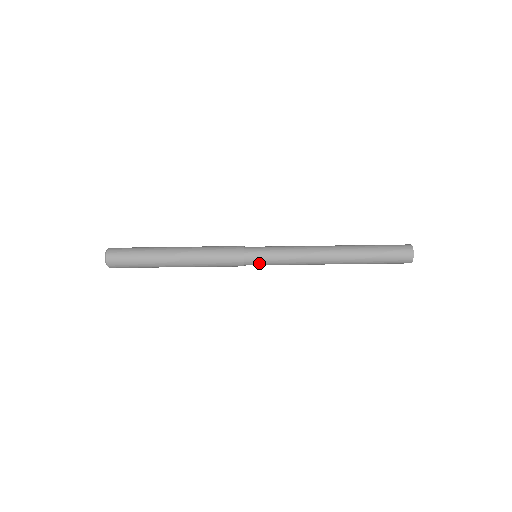
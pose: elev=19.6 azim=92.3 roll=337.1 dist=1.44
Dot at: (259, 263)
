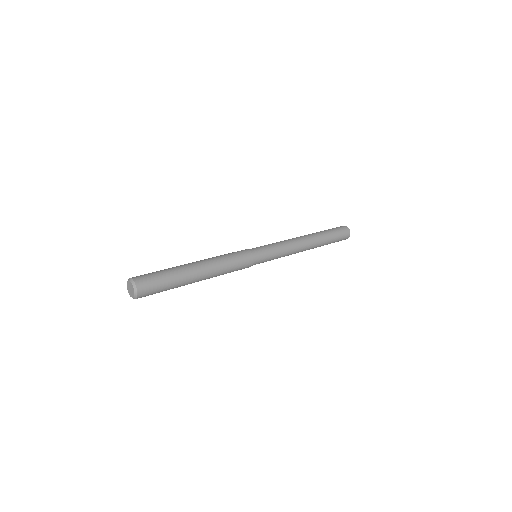
Dot at: occluded
